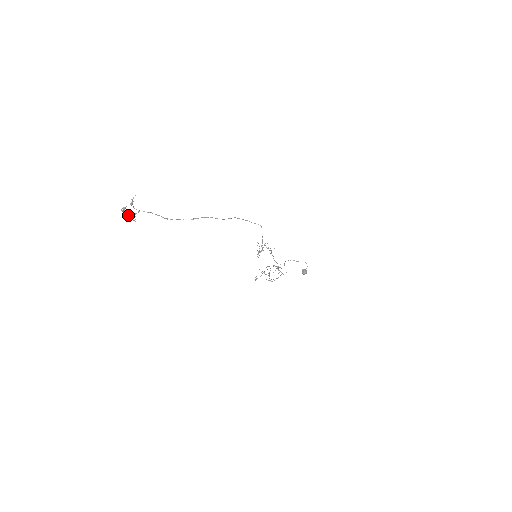
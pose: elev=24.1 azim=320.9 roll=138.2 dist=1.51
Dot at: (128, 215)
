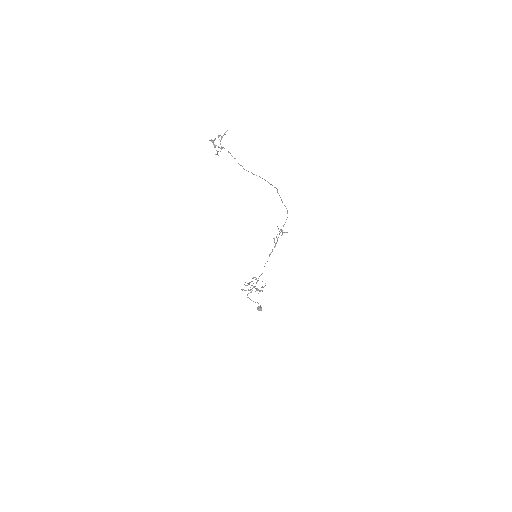
Dot at: (215, 147)
